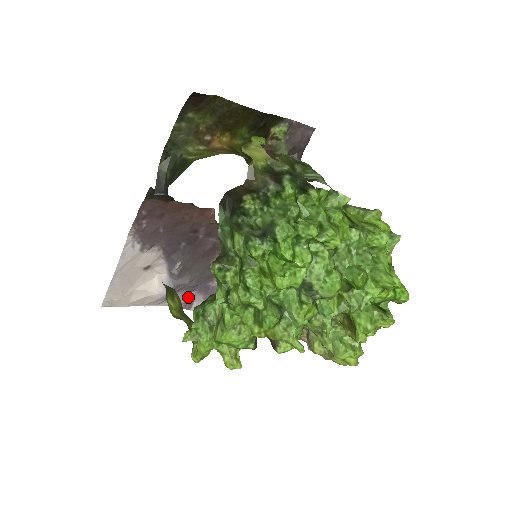
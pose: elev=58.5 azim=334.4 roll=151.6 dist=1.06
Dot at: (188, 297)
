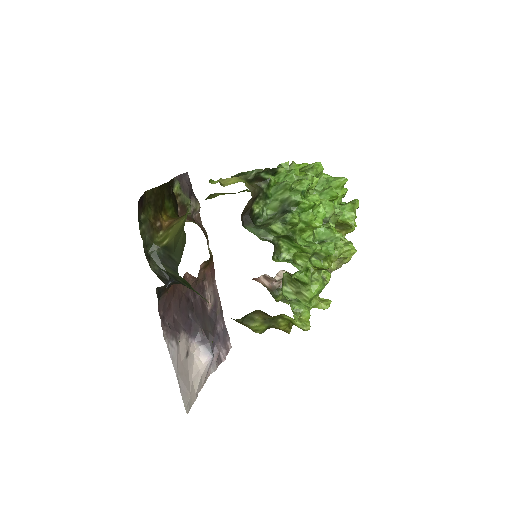
Dot at: (215, 353)
